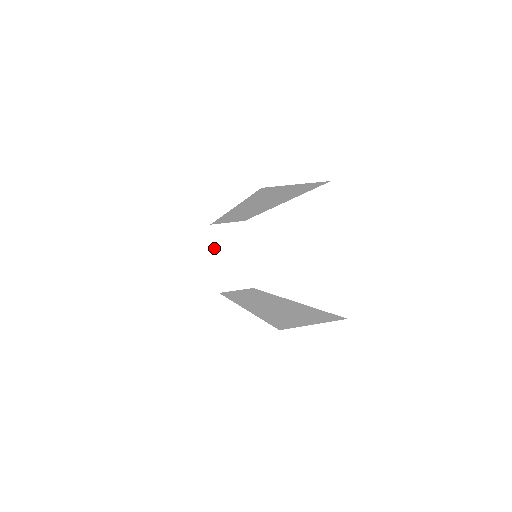
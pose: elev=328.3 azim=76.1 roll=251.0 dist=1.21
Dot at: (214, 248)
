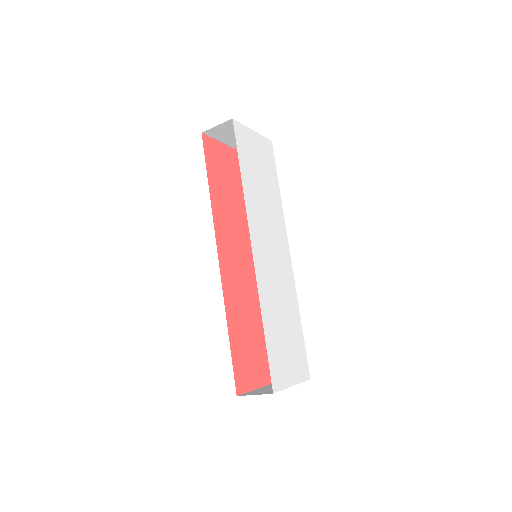
Dot at: (266, 386)
